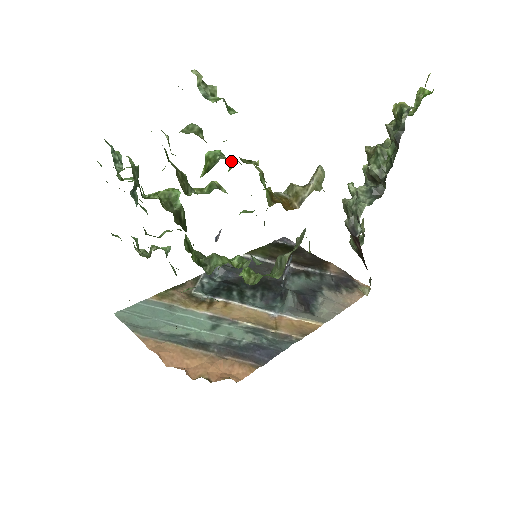
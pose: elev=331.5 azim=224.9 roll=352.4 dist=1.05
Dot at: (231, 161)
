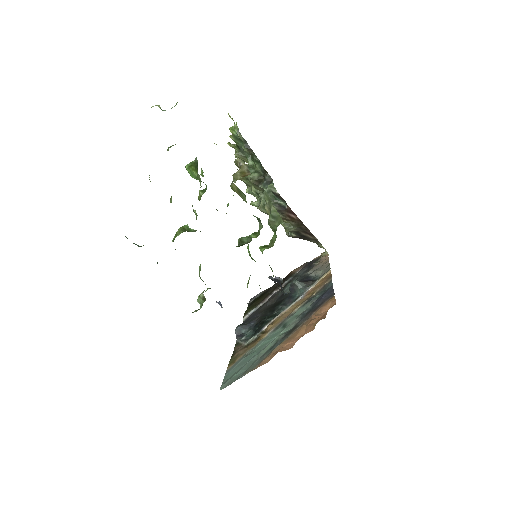
Dot at: occluded
